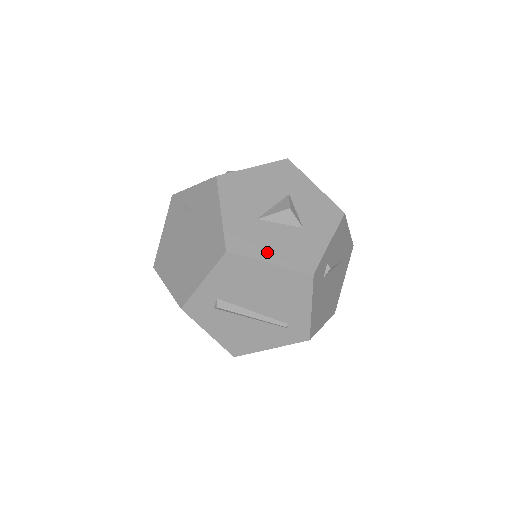
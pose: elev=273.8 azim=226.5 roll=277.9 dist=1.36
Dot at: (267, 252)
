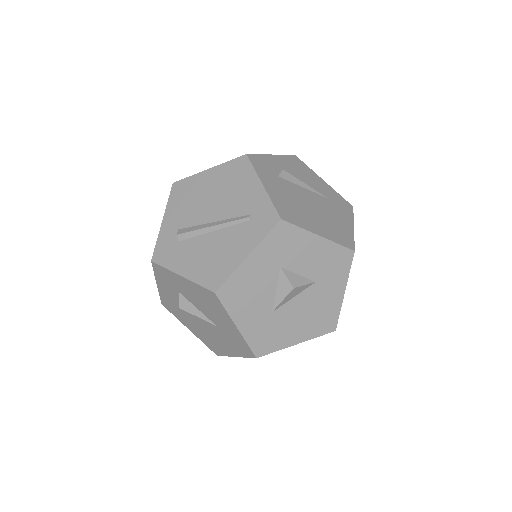
Dot at: occluded
